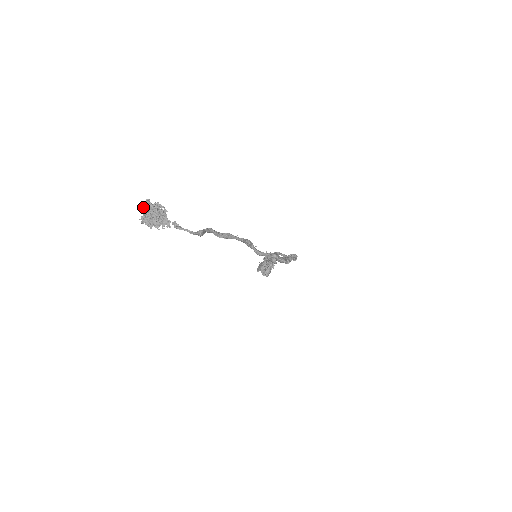
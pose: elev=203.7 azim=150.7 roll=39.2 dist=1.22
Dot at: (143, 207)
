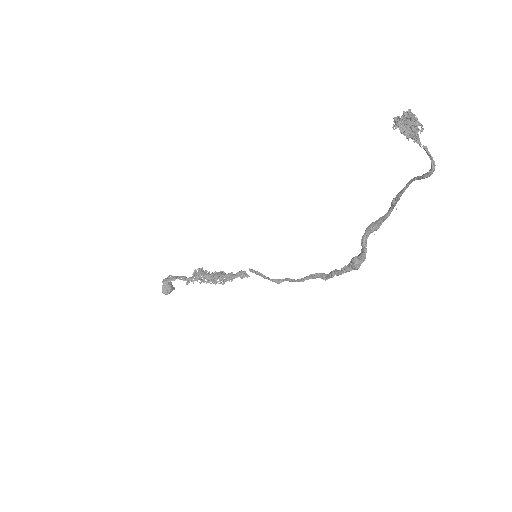
Dot at: (407, 111)
